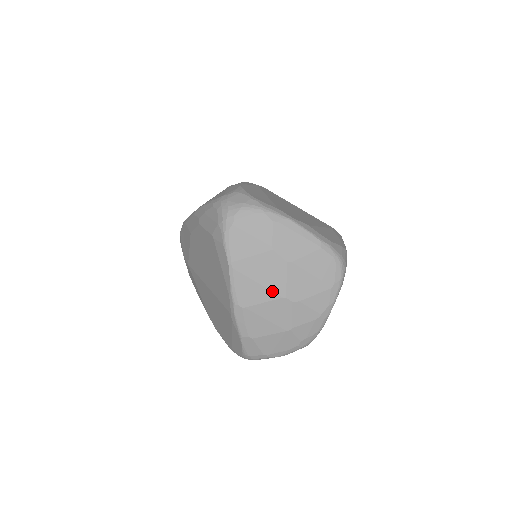
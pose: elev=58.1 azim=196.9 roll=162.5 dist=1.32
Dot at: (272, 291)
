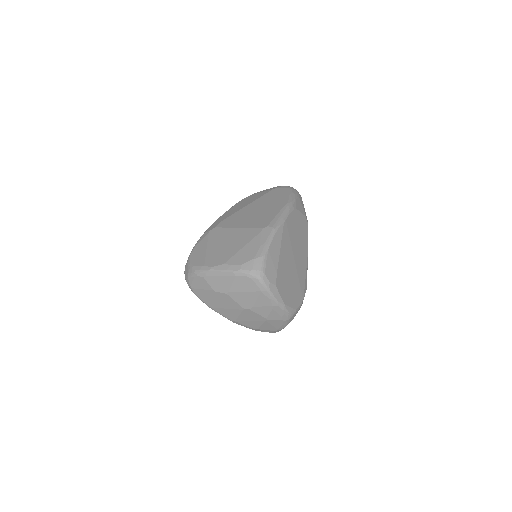
Dot at: (236, 309)
